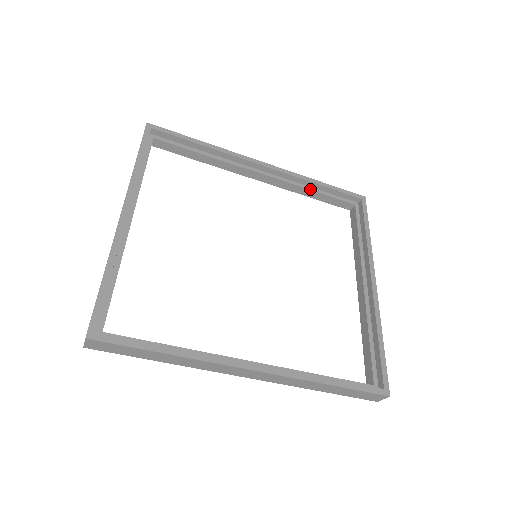
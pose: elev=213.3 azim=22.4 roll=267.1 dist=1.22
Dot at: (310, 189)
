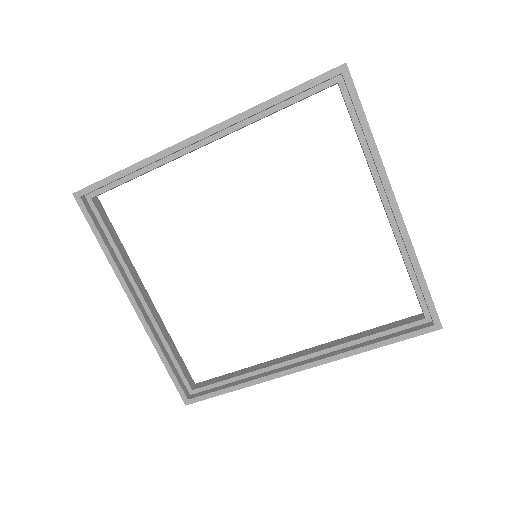
Dot at: (268, 114)
